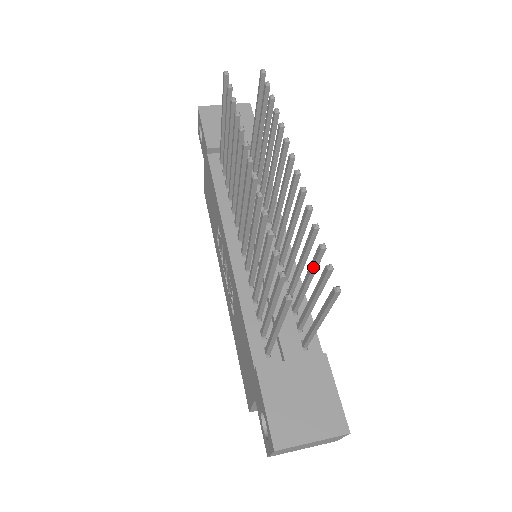
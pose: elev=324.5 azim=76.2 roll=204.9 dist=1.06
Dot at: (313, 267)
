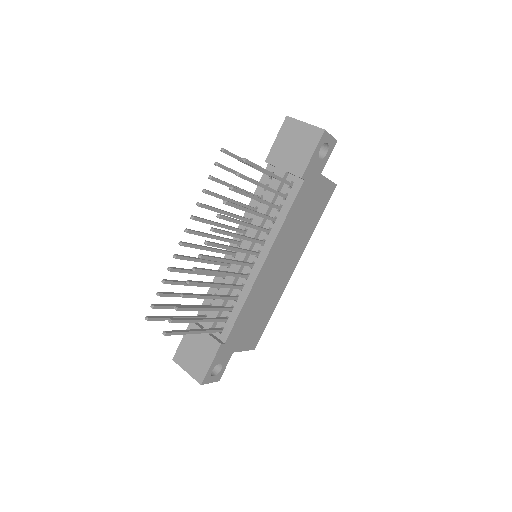
Dot at: (189, 309)
